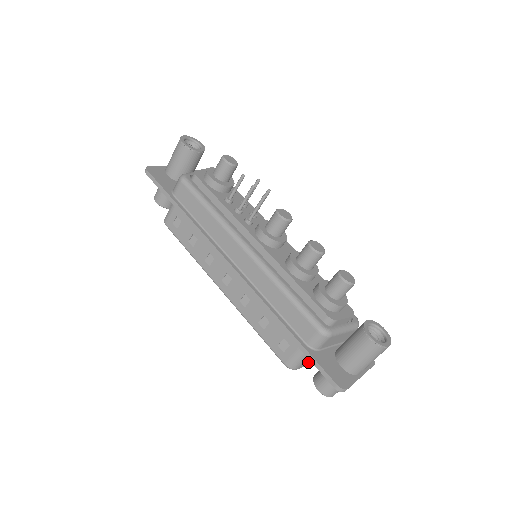
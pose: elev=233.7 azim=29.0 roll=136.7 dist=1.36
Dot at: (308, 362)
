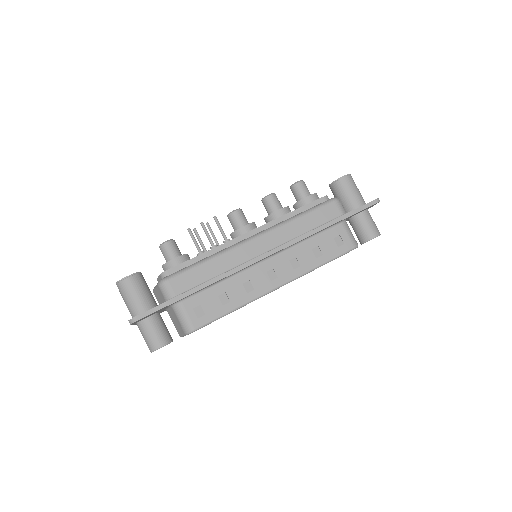
Dot at: occluded
